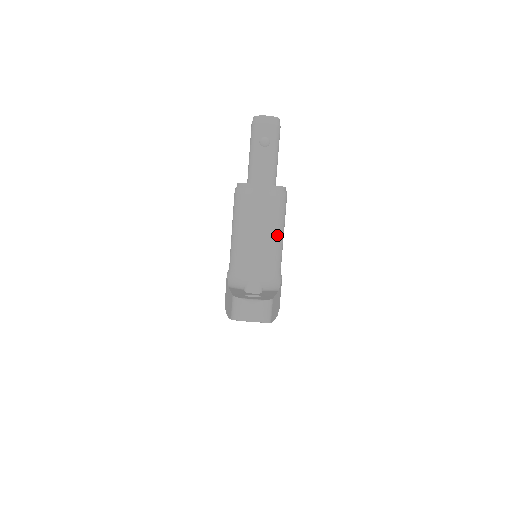
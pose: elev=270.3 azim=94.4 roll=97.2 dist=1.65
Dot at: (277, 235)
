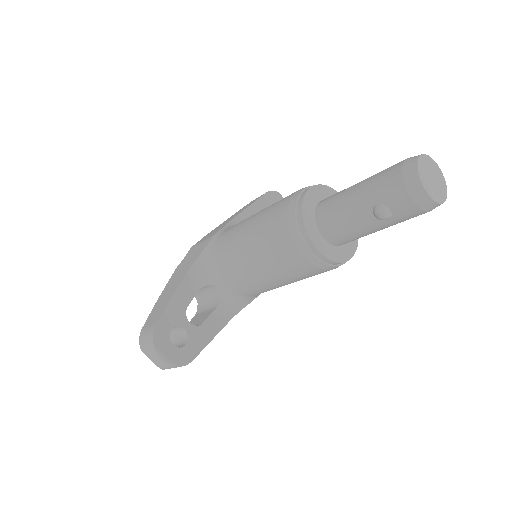
Dot at: (285, 284)
